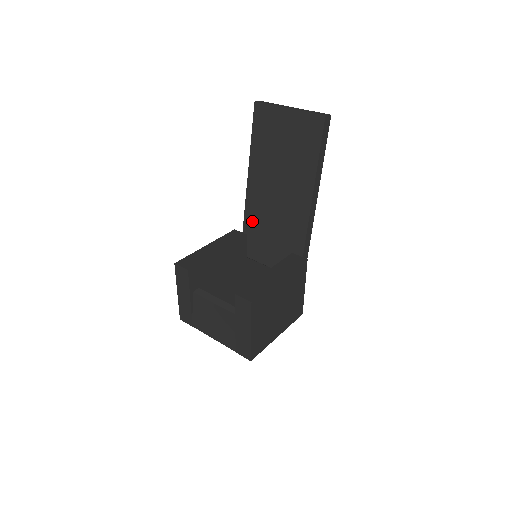
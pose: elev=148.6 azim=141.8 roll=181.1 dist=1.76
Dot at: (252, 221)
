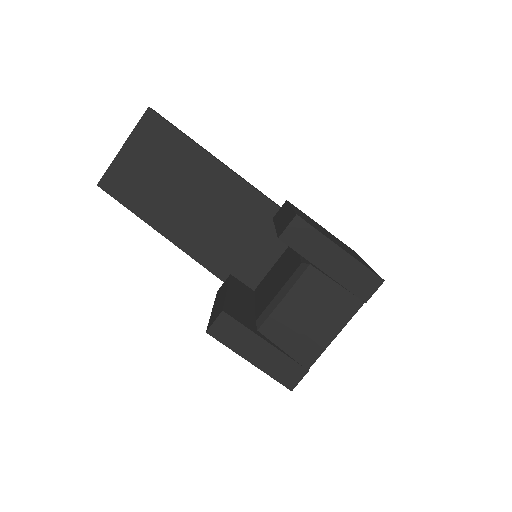
Dot at: (218, 261)
